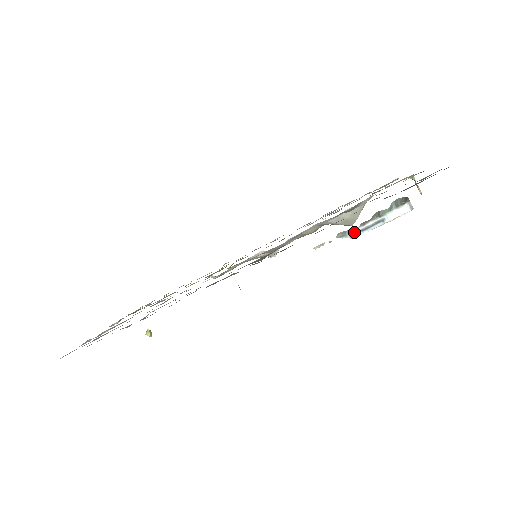
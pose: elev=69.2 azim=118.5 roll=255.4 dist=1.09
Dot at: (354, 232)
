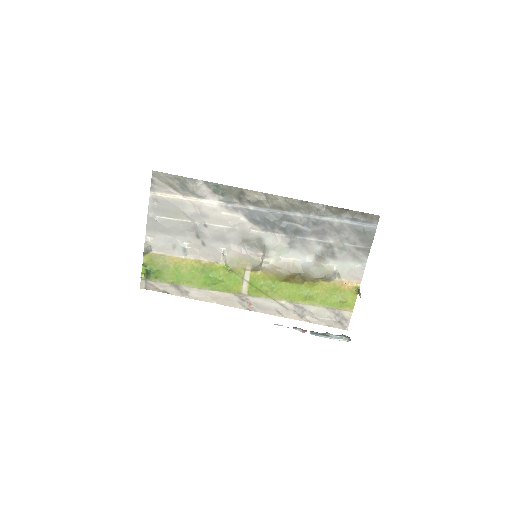
Dot at: occluded
